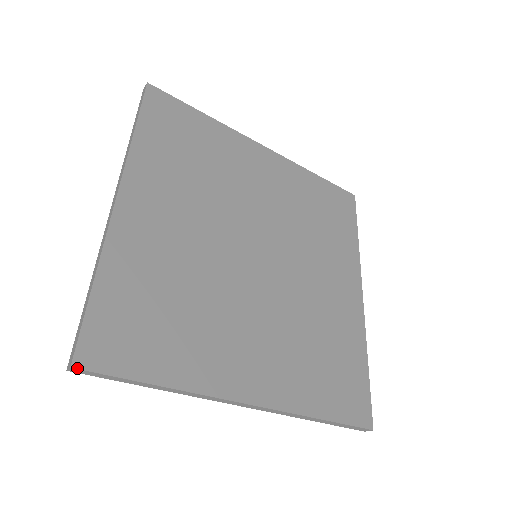
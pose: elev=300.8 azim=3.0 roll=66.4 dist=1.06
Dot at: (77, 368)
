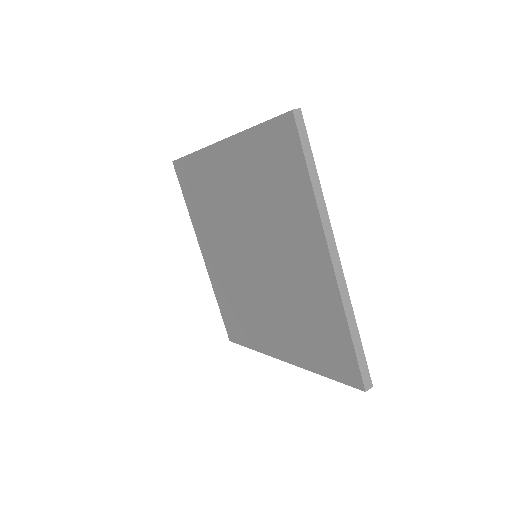
Dot at: (301, 113)
